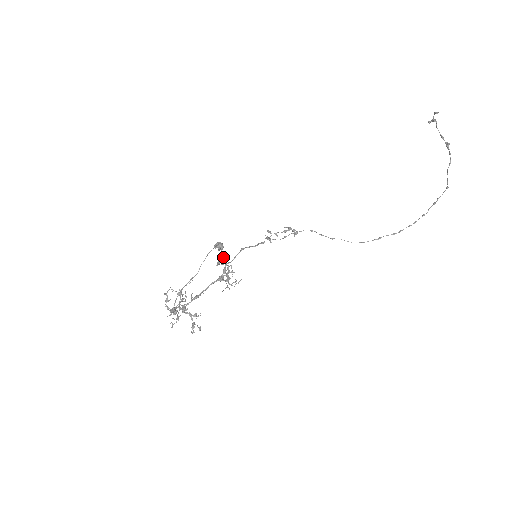
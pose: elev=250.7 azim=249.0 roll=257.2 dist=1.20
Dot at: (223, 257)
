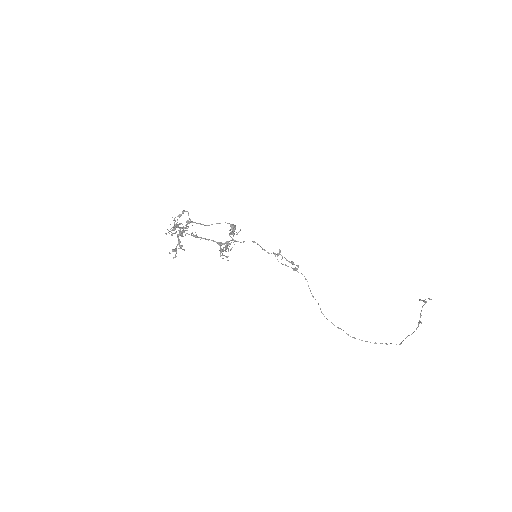
Dot at: (237, 233)
